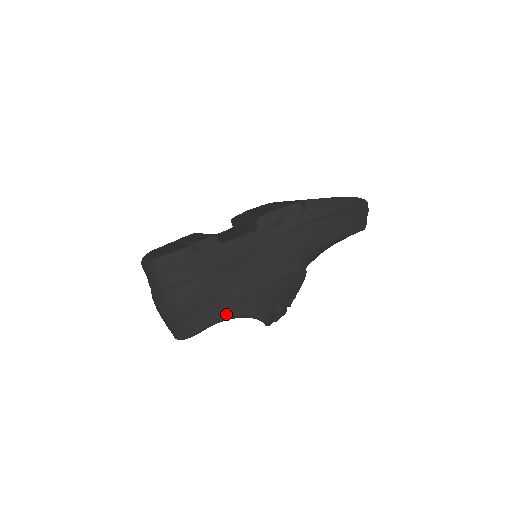
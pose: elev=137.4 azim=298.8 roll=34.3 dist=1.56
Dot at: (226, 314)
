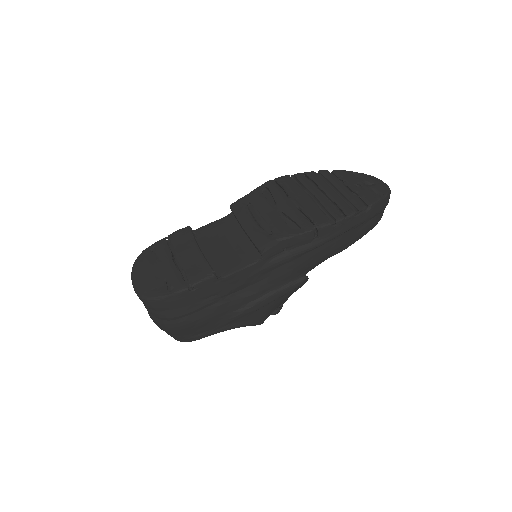
Dot at: (222, 329)
